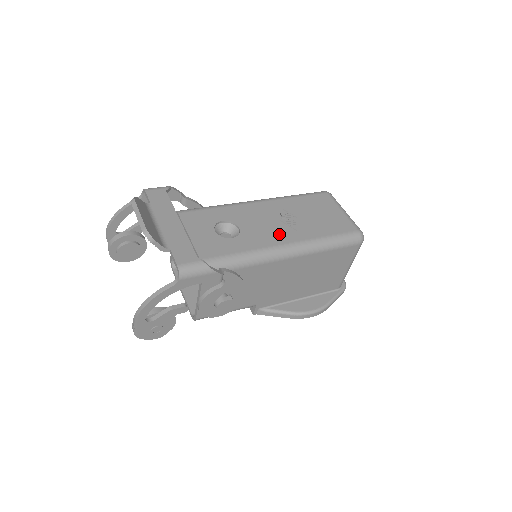
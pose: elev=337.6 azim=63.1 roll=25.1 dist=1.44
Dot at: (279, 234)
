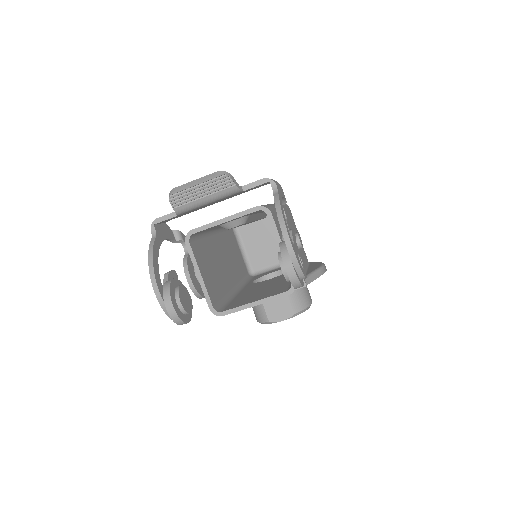
Dot at: occluded
